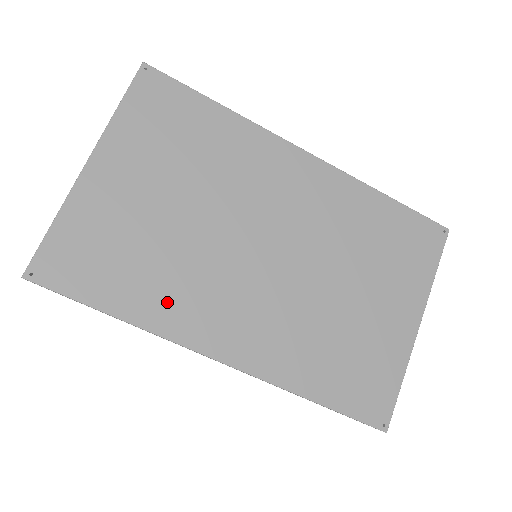
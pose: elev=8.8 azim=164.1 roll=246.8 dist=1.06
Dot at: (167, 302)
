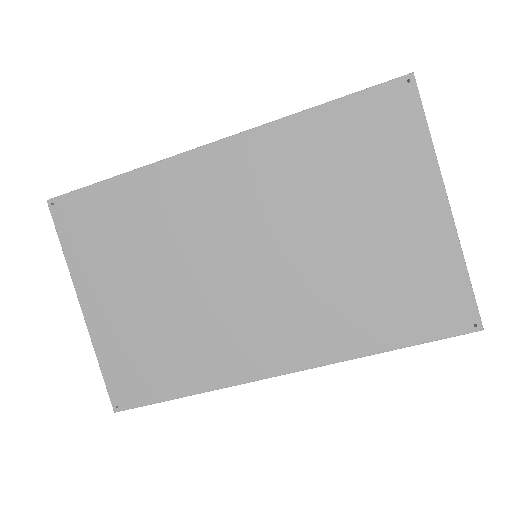
Dot at: (210, 361)
